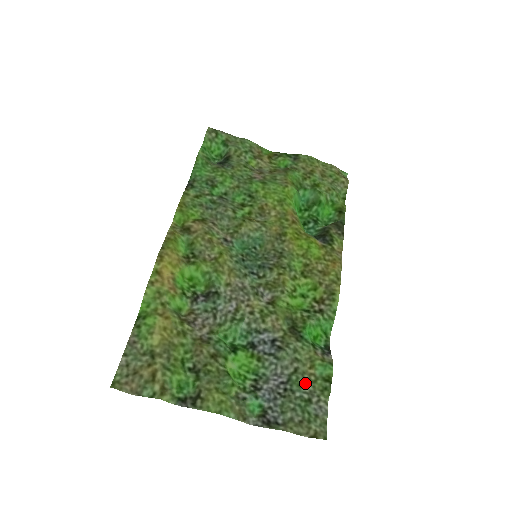
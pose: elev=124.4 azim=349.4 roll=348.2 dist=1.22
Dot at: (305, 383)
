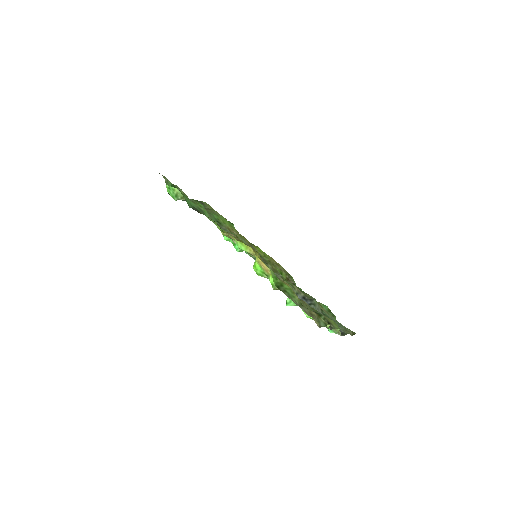
Dot at: (328, 315)
